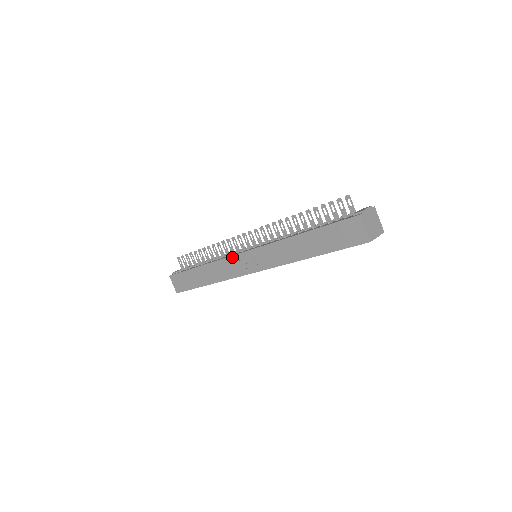
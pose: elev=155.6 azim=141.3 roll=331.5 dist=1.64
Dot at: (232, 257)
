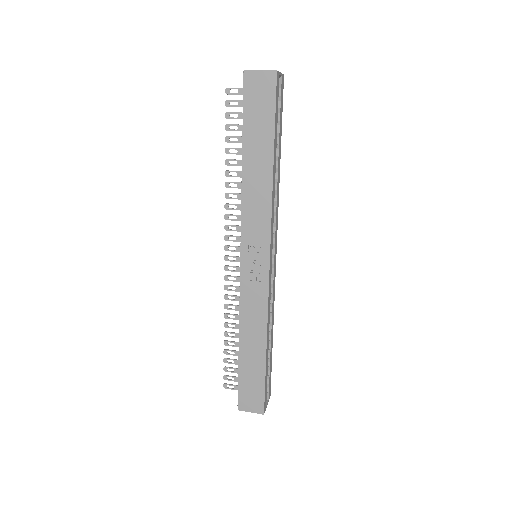
Dot at: (241, 283)
